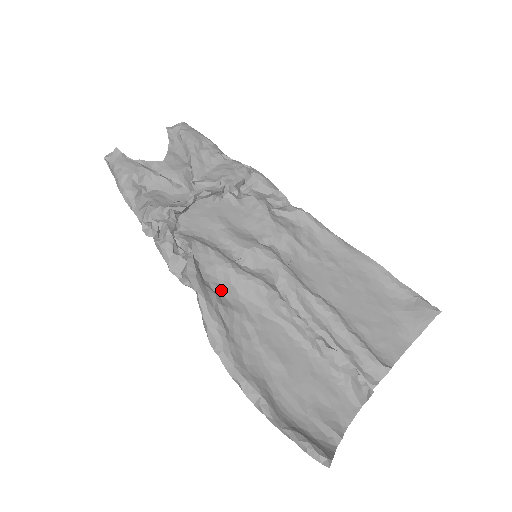
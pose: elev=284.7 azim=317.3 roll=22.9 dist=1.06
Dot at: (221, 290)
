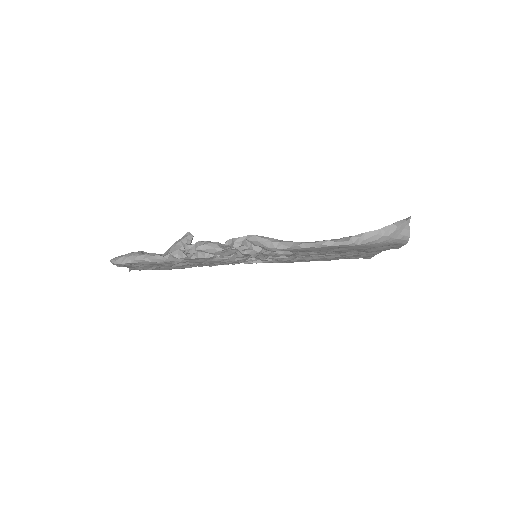
Dot at: occluded
